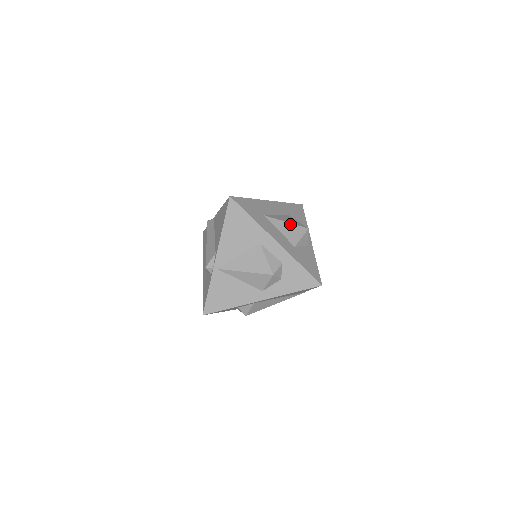
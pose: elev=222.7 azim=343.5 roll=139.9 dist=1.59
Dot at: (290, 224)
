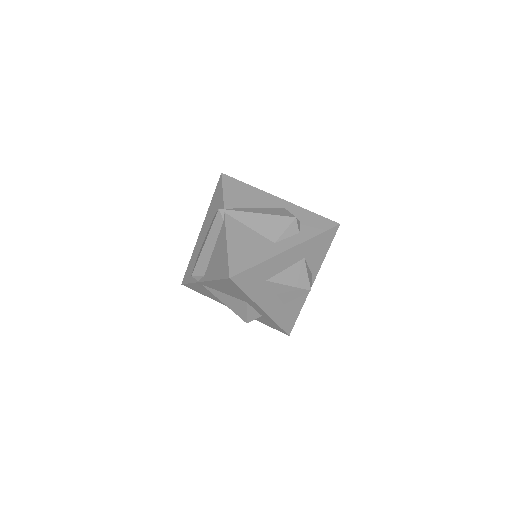
Dot at: (292, 287)
